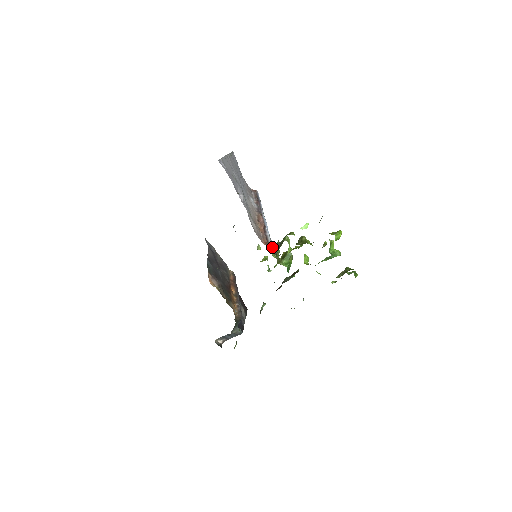
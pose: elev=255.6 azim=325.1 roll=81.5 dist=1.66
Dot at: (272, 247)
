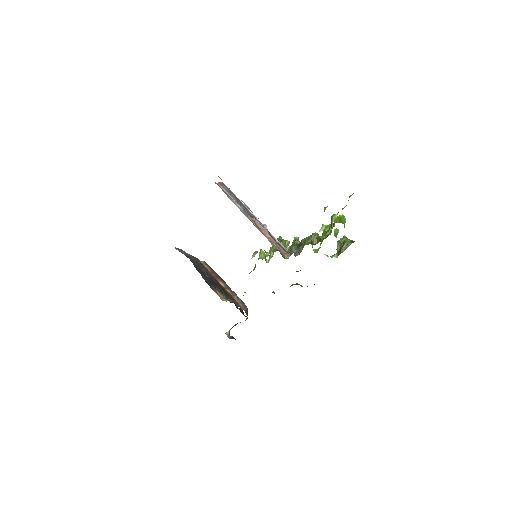
Dot at: occluded
